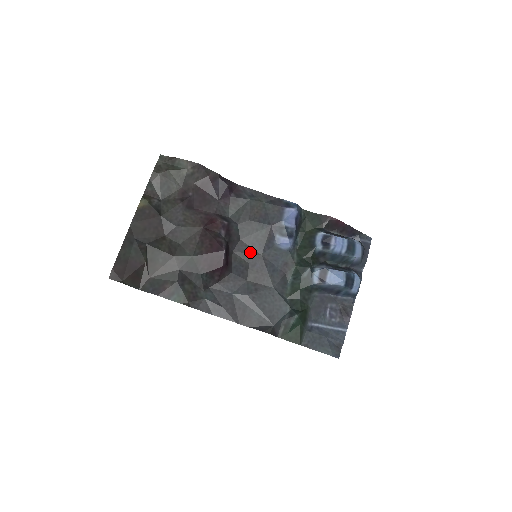
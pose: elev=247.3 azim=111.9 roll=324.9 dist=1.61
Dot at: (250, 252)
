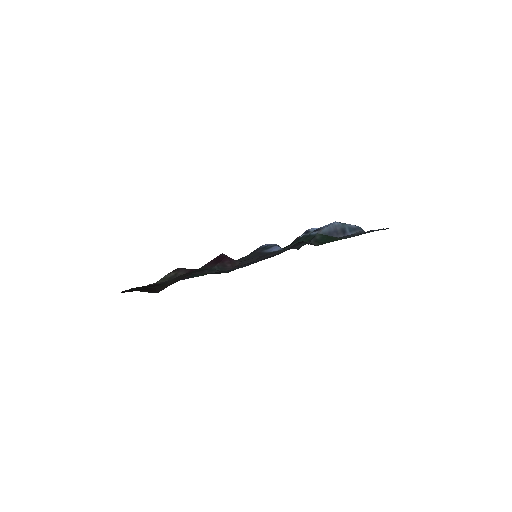
Dot at: (250, 259)
